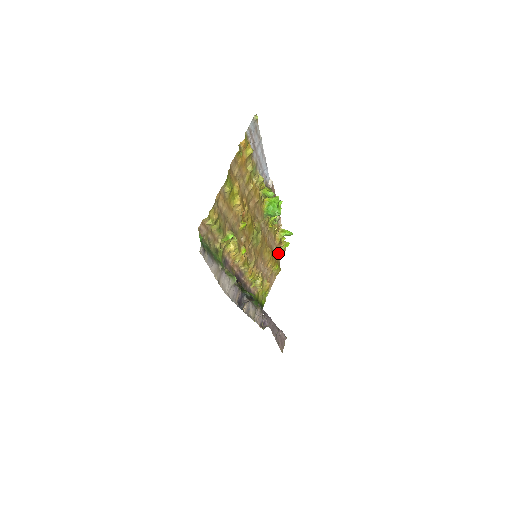
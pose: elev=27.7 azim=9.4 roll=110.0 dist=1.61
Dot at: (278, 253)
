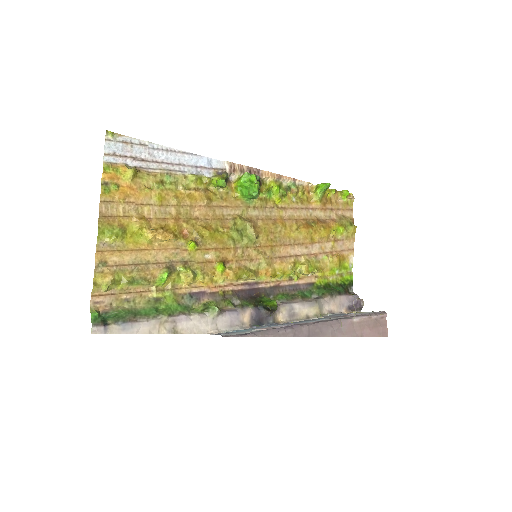
Dot at: (337, 211)
